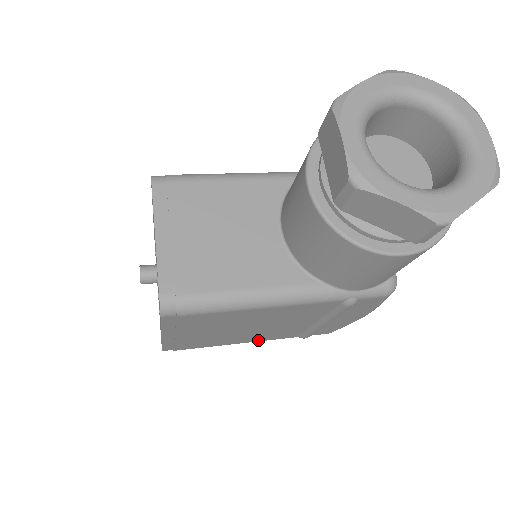
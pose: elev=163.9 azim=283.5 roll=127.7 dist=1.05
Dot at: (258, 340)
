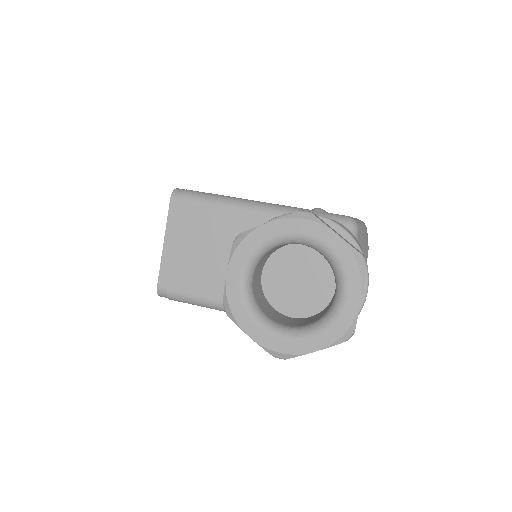
Dot at: occluded
